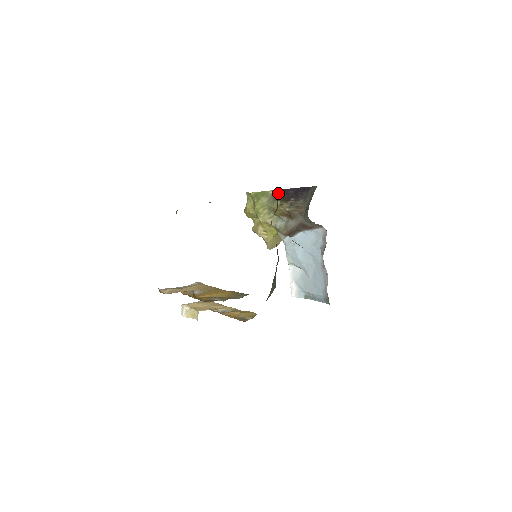
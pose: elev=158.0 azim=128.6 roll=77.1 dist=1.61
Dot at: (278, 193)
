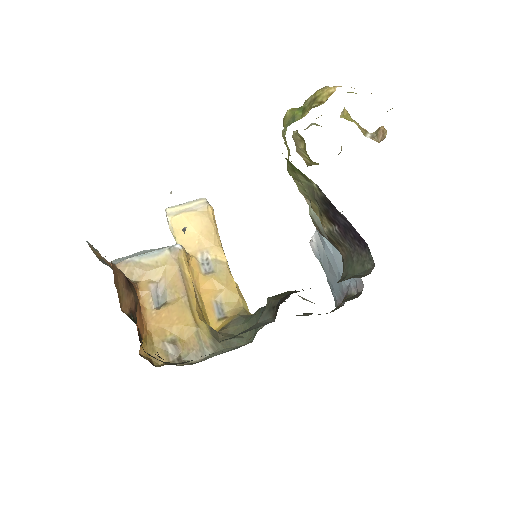
Dot at: (322, 198)
